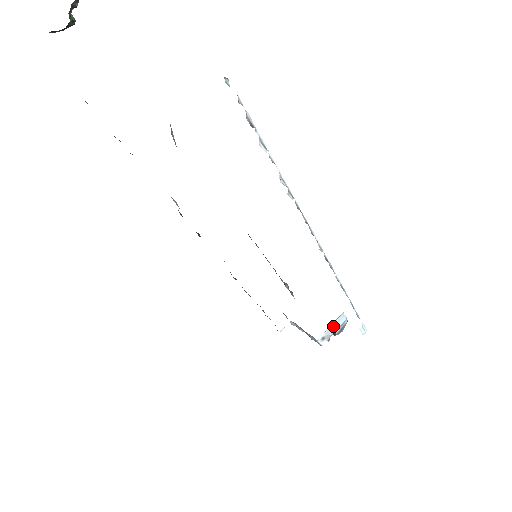
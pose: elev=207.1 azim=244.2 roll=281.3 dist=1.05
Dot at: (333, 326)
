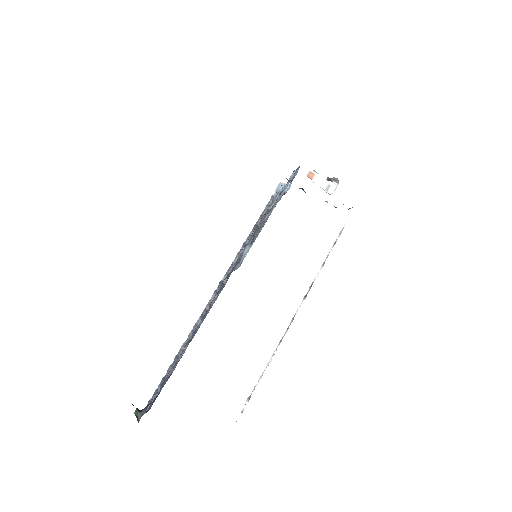
Dot at: occluded
